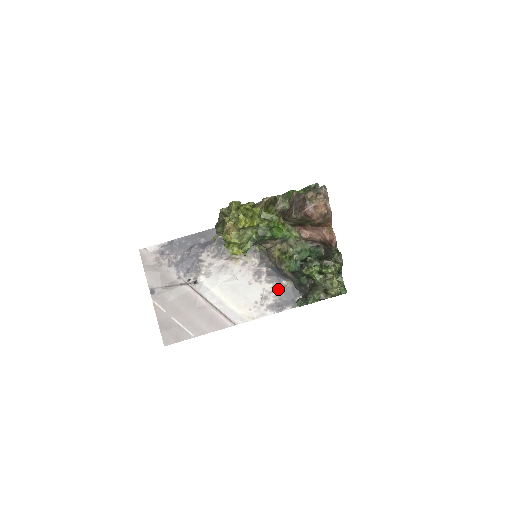
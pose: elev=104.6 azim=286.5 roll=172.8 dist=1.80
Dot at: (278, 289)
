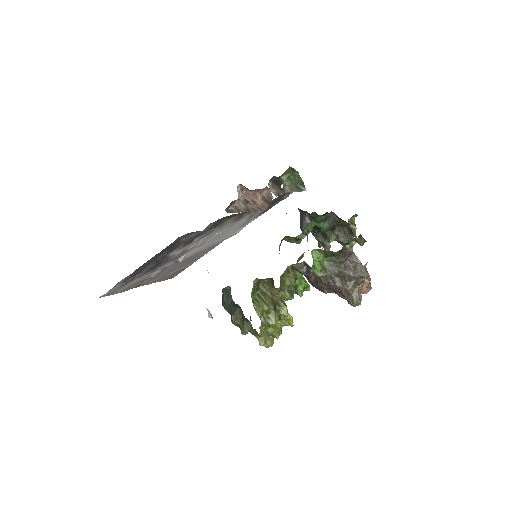
Dot at: occluded
